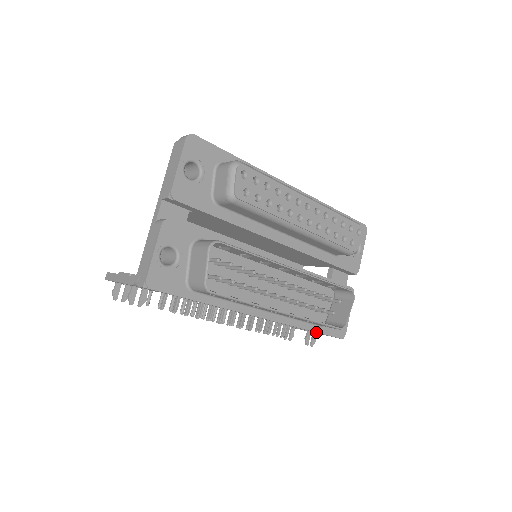
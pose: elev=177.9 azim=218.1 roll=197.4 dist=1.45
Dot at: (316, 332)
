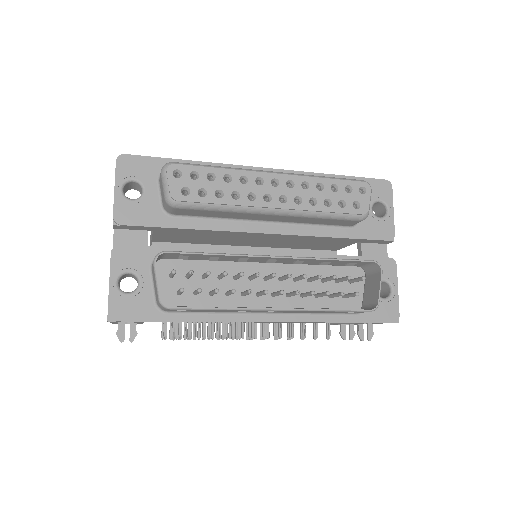
Dot at: (352, 322)
